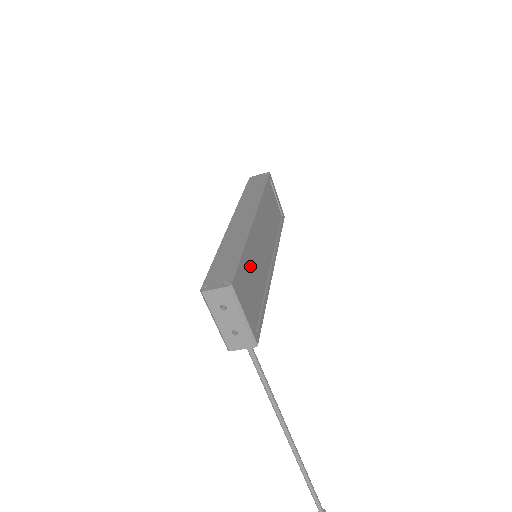
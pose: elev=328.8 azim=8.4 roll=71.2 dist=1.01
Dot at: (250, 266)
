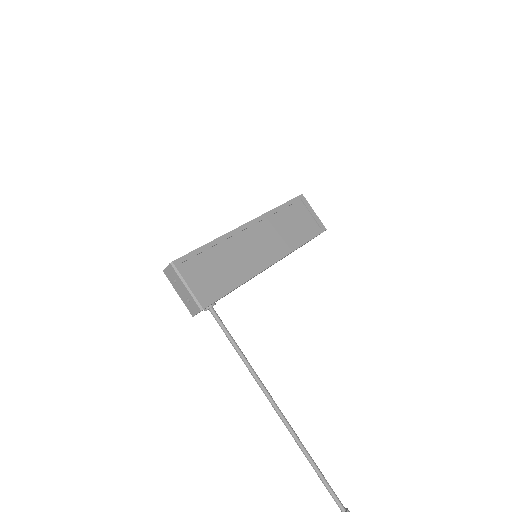
Dot at: (218, 256)
